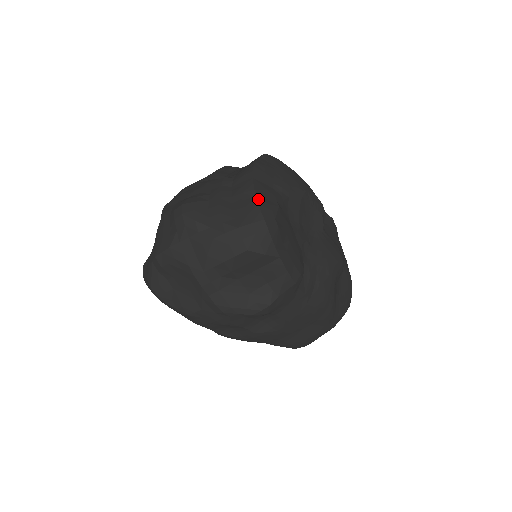
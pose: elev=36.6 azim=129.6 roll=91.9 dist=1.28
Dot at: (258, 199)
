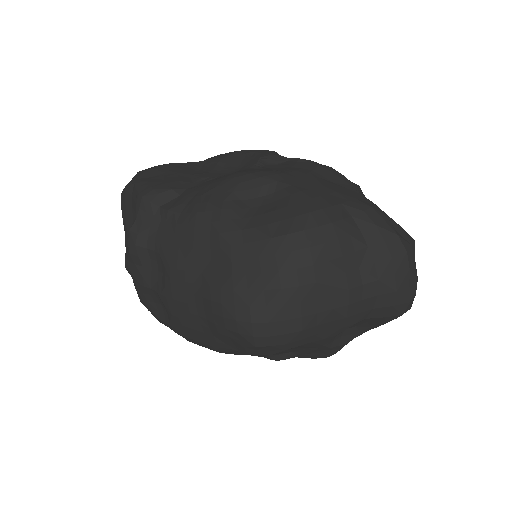
Dot at: occluded
